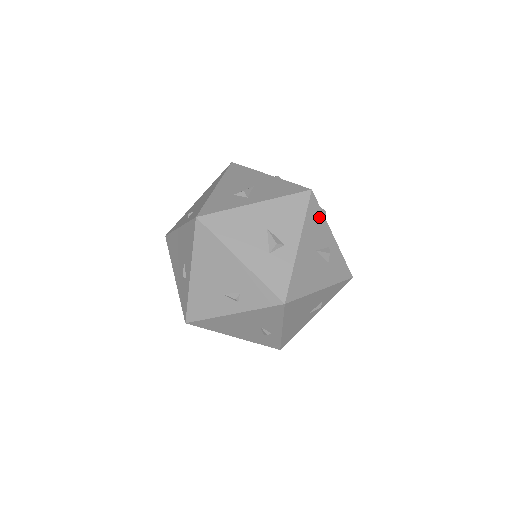
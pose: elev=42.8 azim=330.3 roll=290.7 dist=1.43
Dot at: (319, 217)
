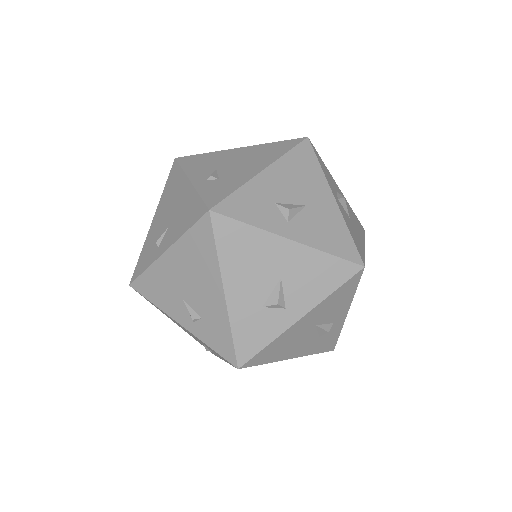
Dot at: occluded
